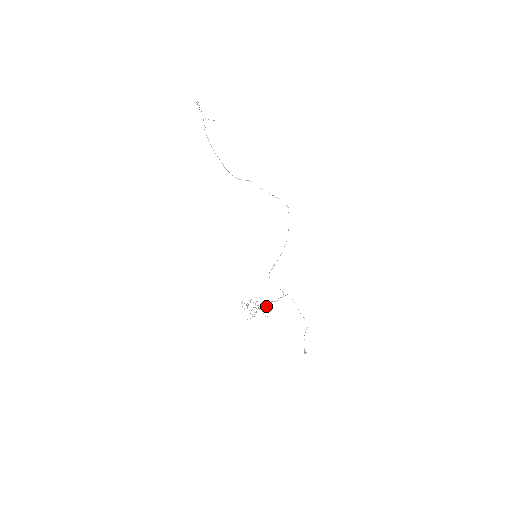
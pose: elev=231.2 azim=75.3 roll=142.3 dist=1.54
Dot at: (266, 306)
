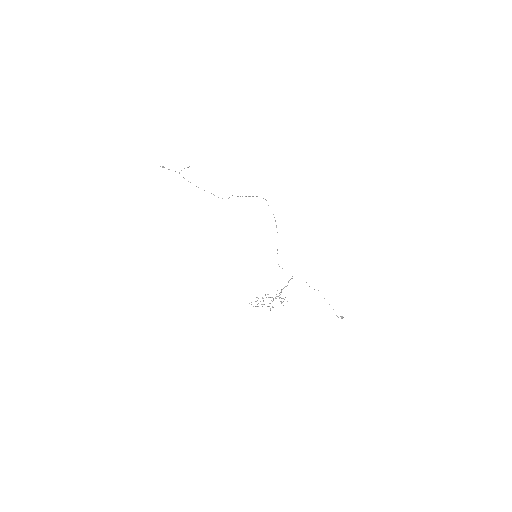
Dot at: (280, 294)
